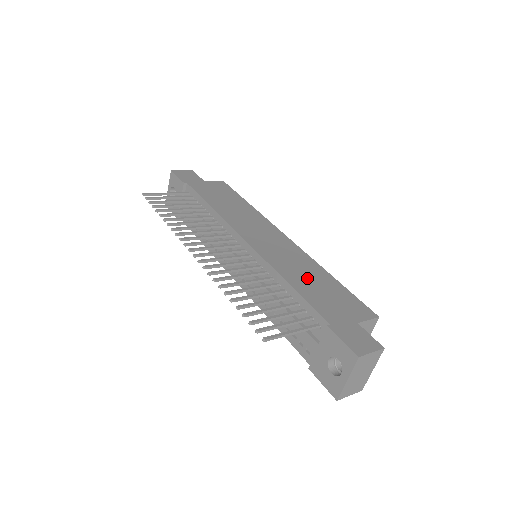
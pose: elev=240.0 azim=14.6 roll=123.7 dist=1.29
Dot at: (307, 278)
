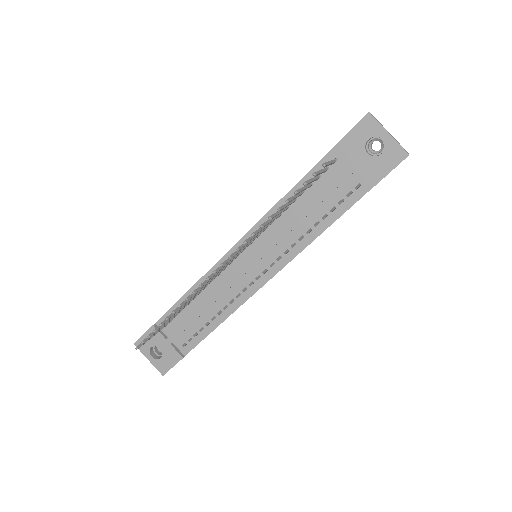
Dot at: occluded
